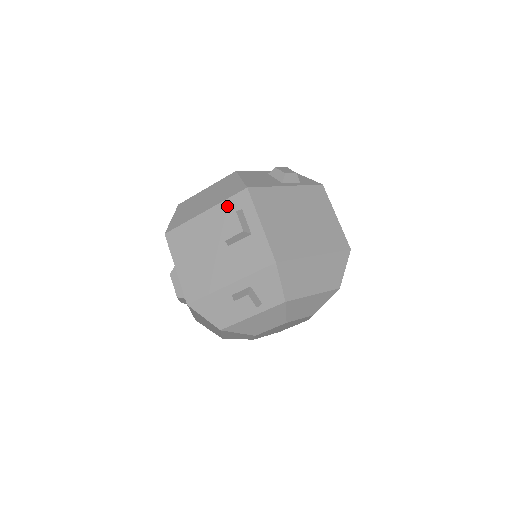
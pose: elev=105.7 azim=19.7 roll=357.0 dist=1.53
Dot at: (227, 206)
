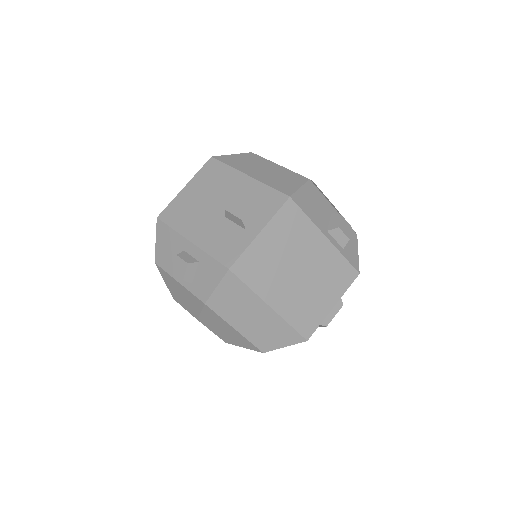
Dot at: (263, 191)
